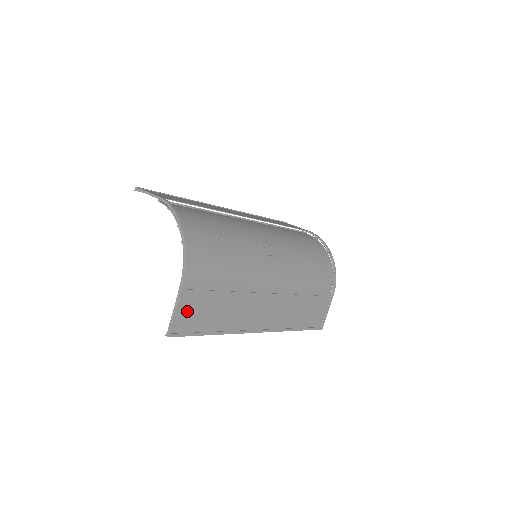
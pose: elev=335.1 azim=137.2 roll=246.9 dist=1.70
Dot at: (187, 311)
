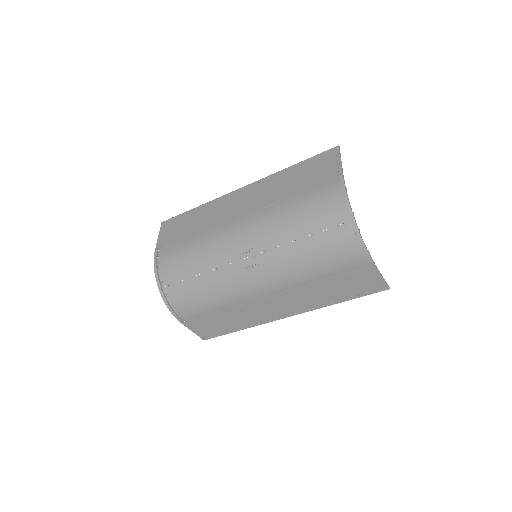
Dot at: (201, 328)
